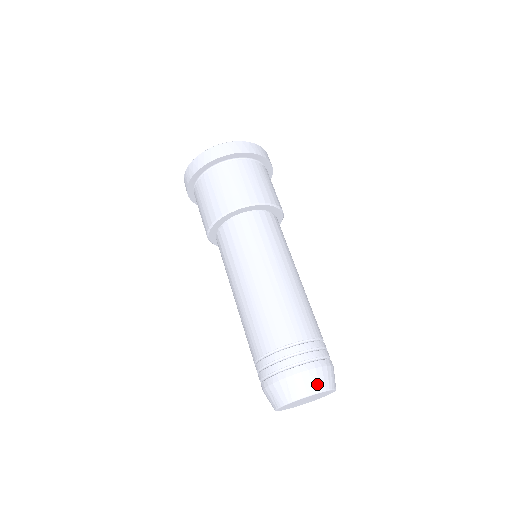
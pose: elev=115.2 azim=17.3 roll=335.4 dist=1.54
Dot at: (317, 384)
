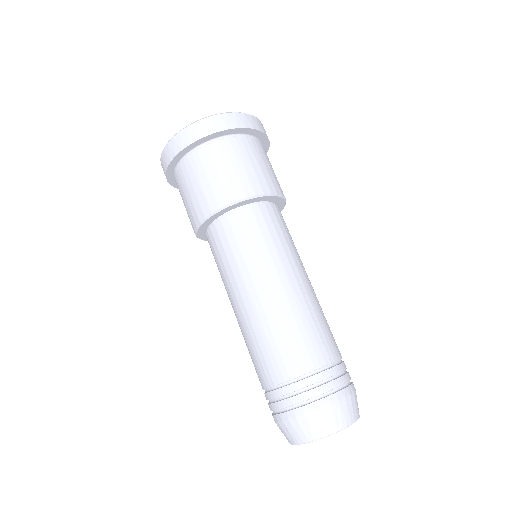
Dot at: (317, 429)
